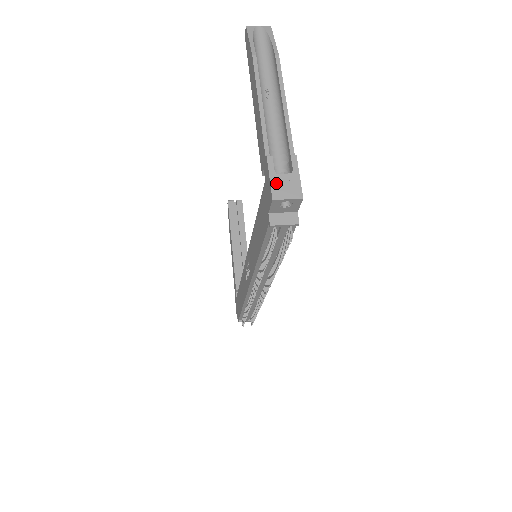
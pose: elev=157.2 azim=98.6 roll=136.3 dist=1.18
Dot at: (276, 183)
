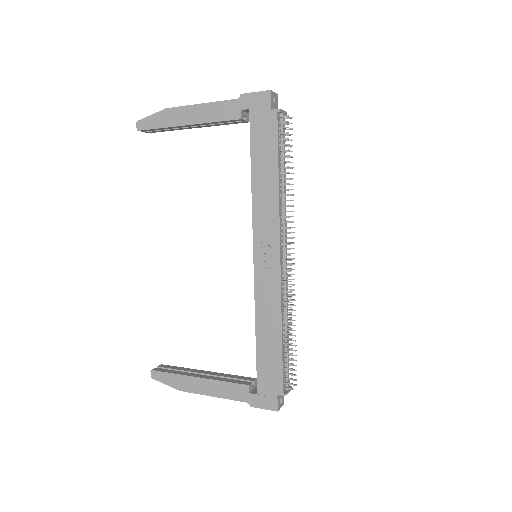
Dot at: (261, 92)
